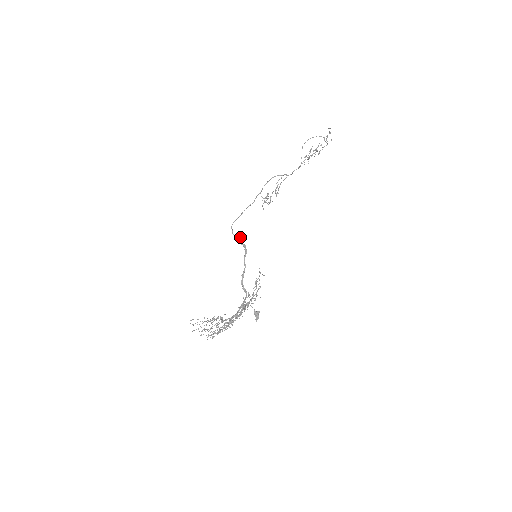
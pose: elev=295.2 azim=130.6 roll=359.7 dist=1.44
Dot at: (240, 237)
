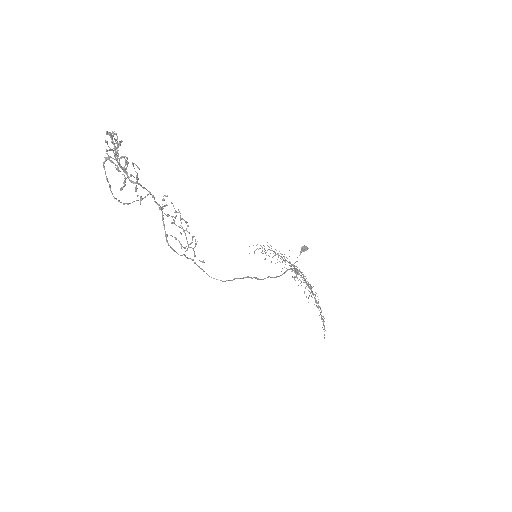
Dot at: (234, 279)
